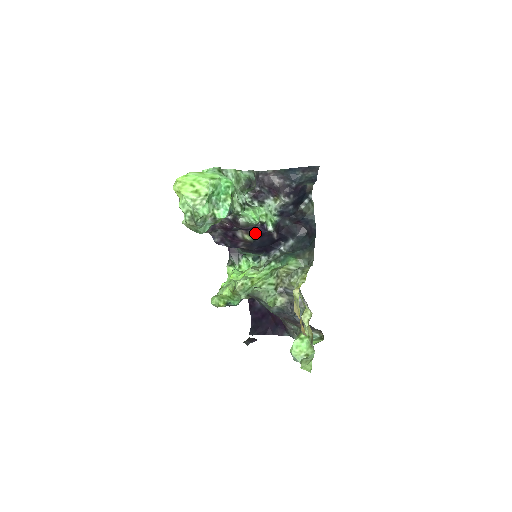
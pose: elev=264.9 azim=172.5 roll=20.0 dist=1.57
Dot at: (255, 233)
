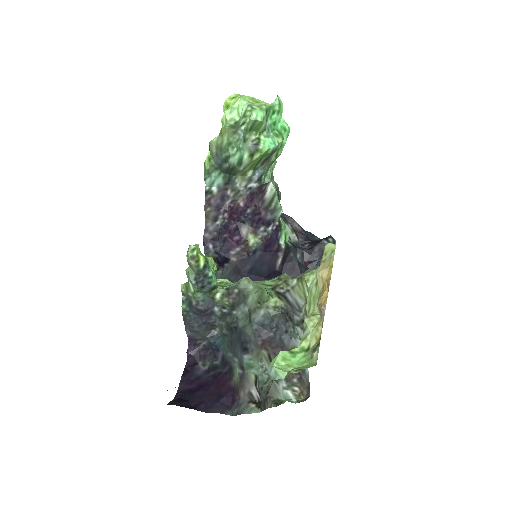
Dot at: (265, 234)
